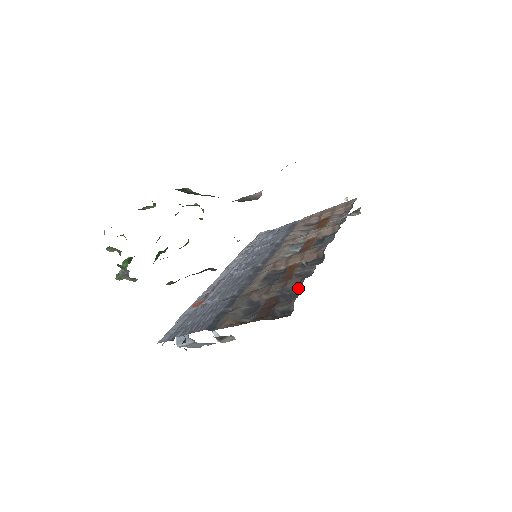
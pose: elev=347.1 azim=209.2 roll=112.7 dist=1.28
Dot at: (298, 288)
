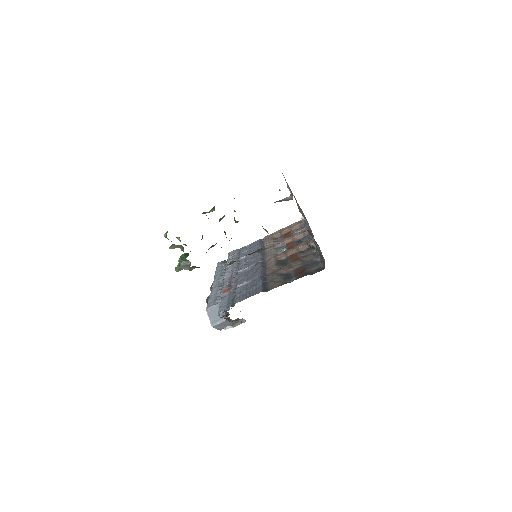
Dot at: (315, 259)
